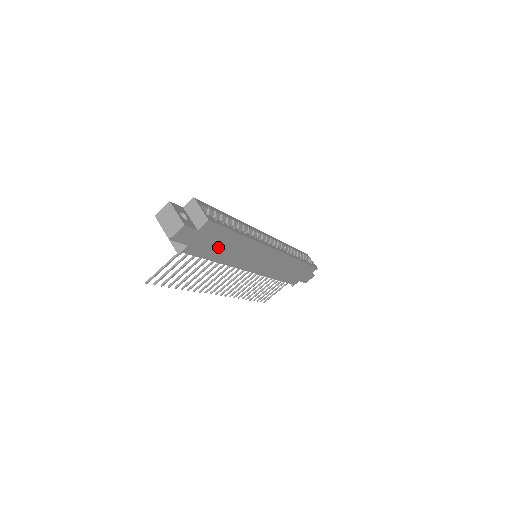
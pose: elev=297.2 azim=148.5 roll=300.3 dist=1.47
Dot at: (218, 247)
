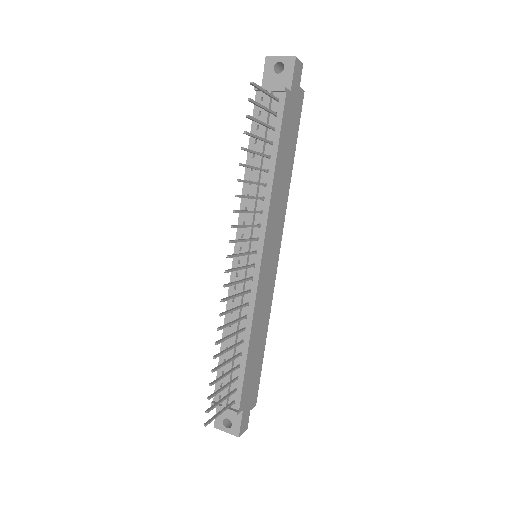
Dot at: (286, 142)
